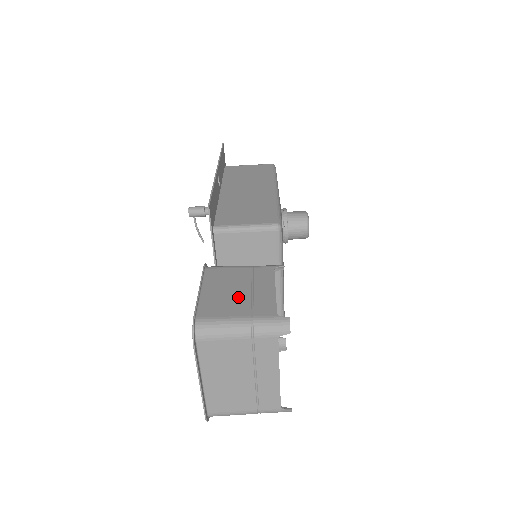
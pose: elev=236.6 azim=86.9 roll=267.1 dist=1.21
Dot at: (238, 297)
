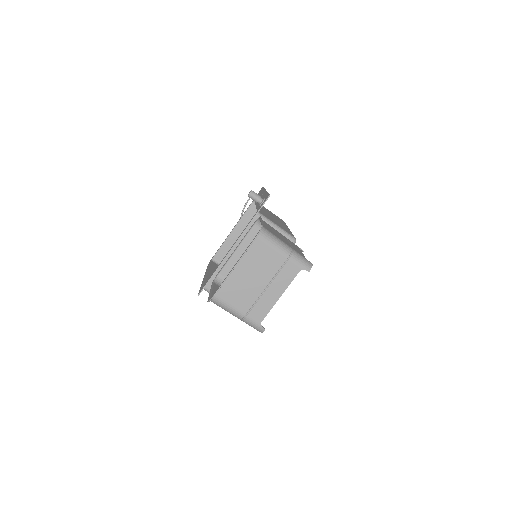
Dot at: (283, 239)
